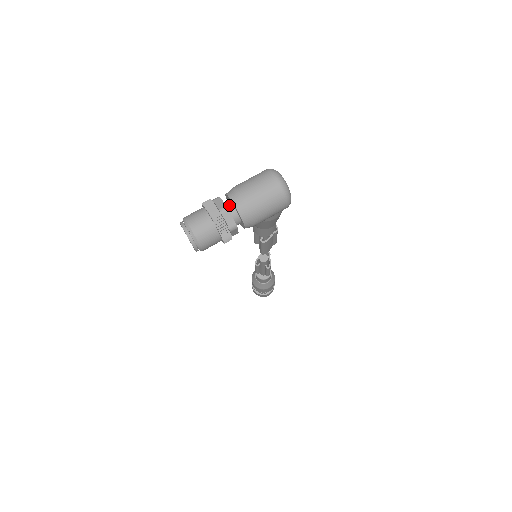
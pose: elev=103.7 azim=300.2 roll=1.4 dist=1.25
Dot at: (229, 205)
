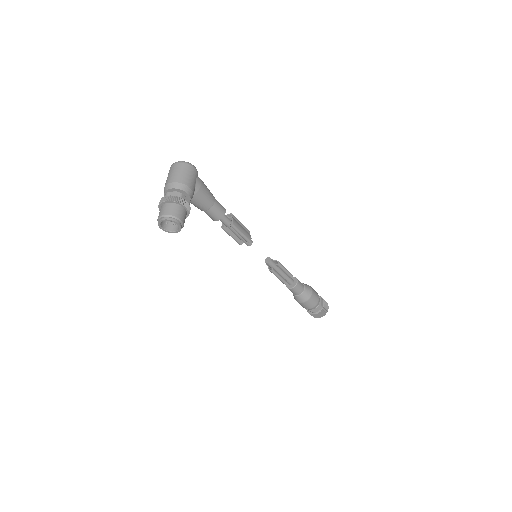
Dot at: occluded
